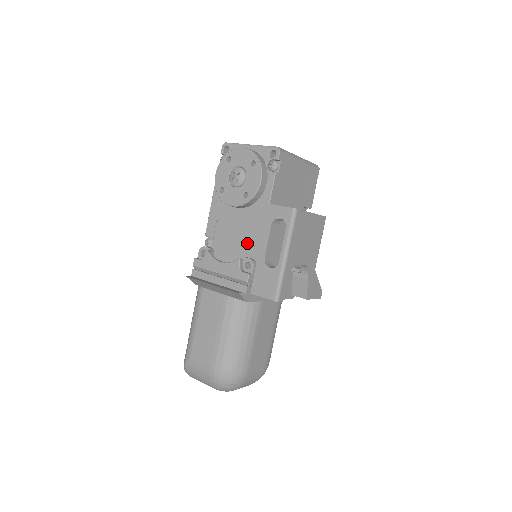
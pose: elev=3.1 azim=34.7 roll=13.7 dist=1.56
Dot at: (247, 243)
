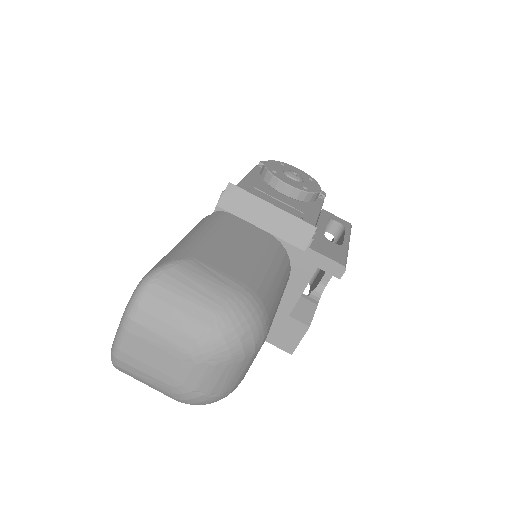
Dot at: occluded
